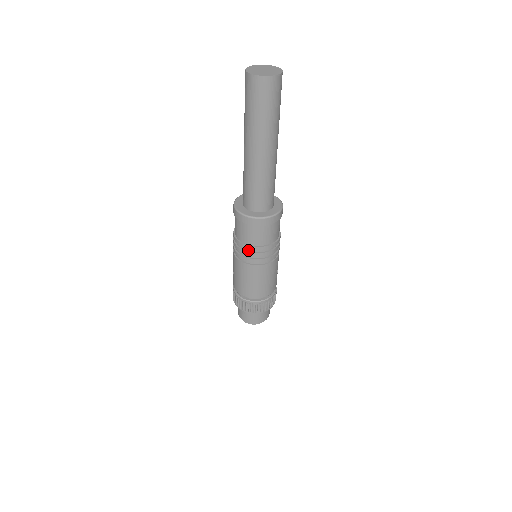
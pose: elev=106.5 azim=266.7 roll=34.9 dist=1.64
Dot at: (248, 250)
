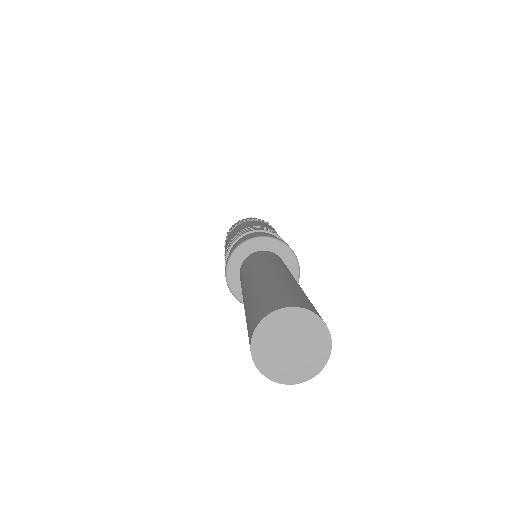
Dot at: occluded
